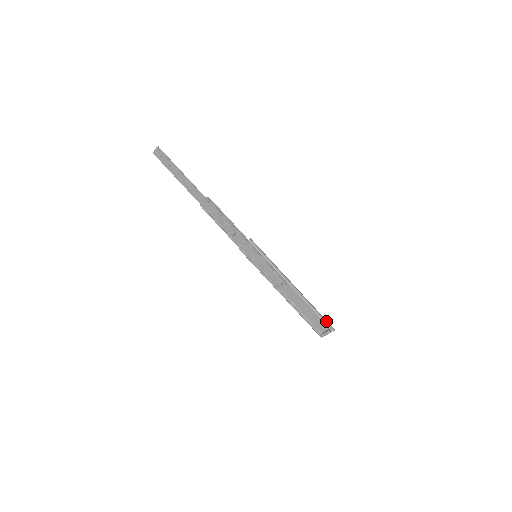
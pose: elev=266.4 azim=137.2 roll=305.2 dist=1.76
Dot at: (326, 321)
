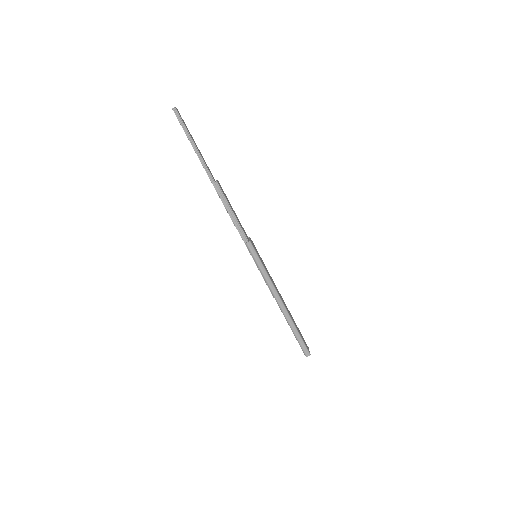
Dot at: (302, 346)
